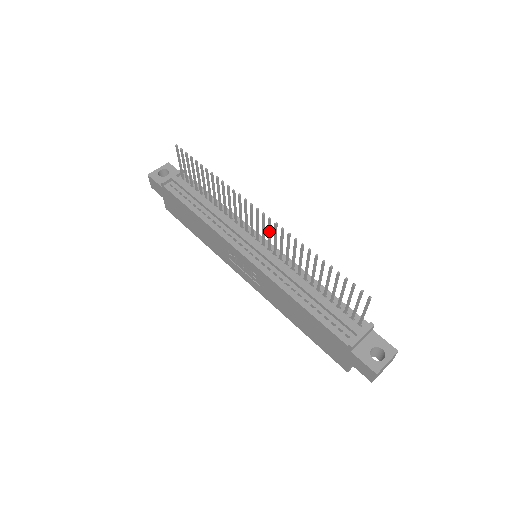
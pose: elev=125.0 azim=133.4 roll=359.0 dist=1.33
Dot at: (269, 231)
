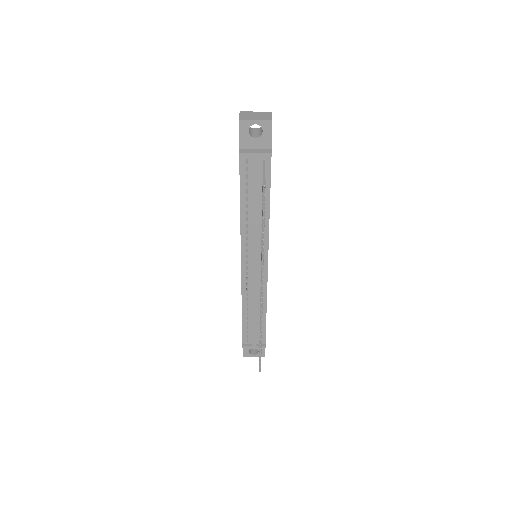
Dot at: occluded
